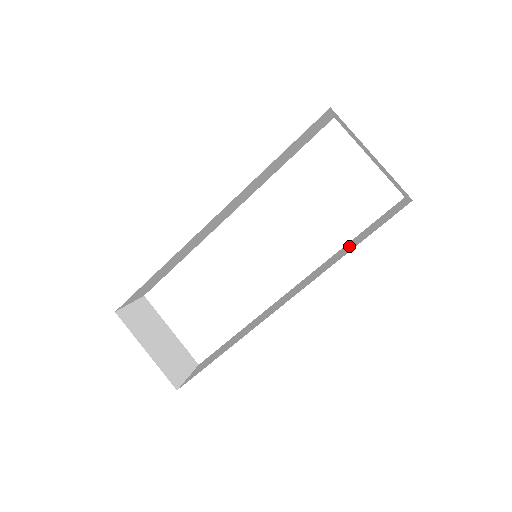
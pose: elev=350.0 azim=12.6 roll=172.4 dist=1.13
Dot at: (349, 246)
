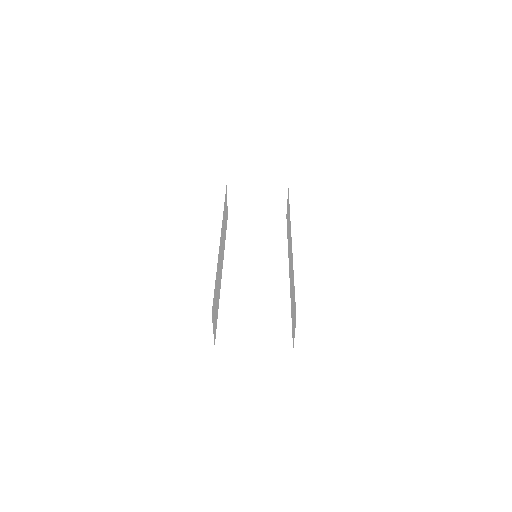
Dot at: (288, 225)
